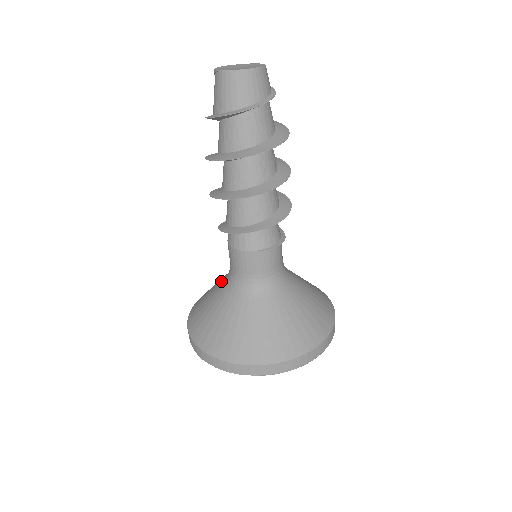
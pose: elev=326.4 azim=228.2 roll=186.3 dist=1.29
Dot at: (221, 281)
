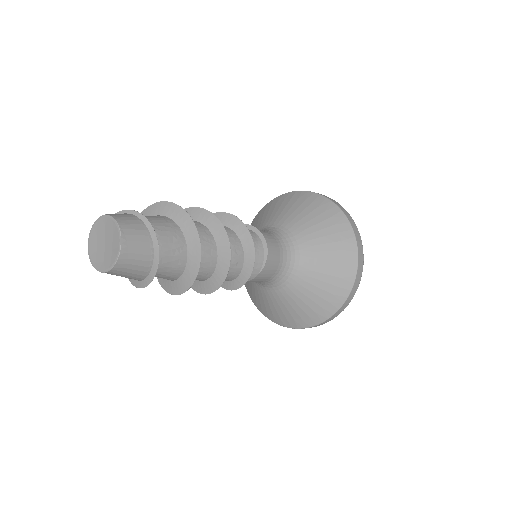
Dot at: occluded
